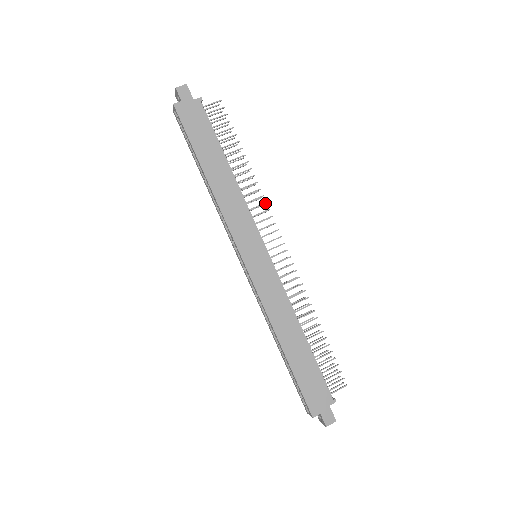
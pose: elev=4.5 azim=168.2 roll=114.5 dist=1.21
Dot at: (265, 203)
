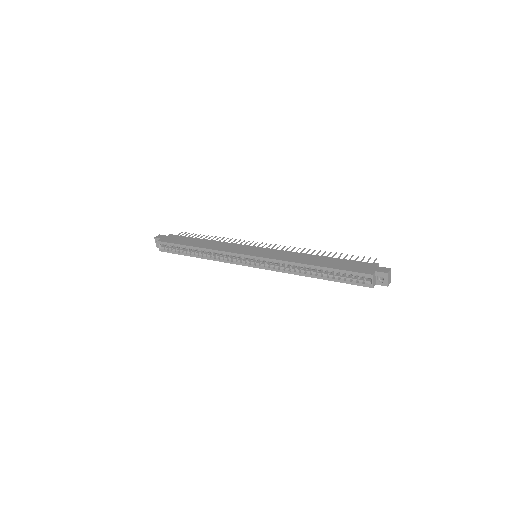
Dot at: (240, 240)
